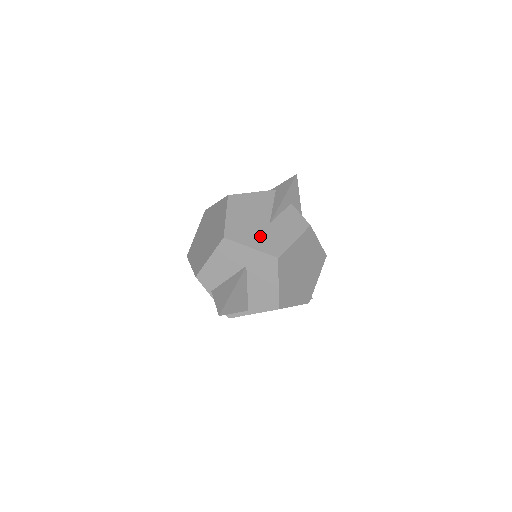
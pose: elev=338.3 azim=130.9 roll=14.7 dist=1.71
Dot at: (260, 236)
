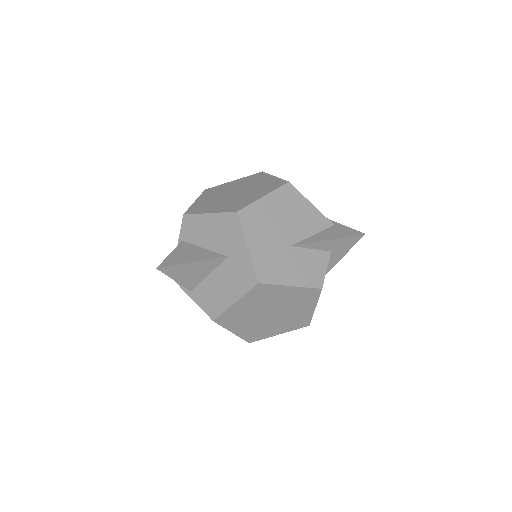
Dot at: (268, 247)
